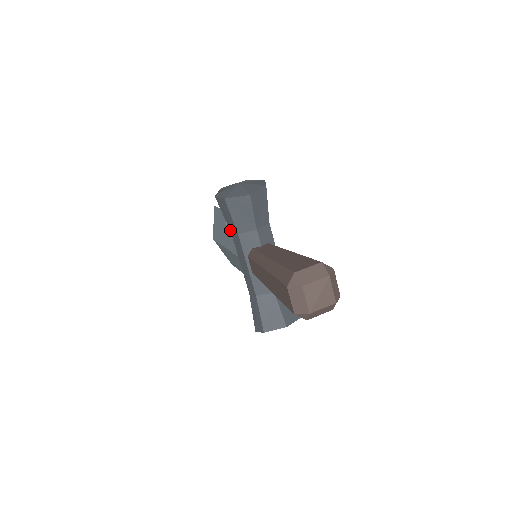
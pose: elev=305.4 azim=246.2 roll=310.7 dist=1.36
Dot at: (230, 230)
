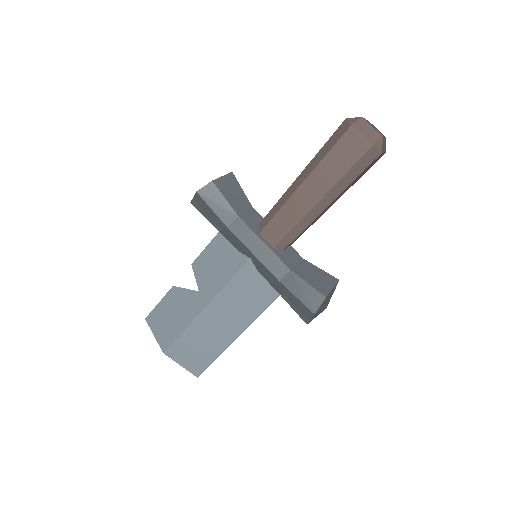
Dot at: (225, 224)
